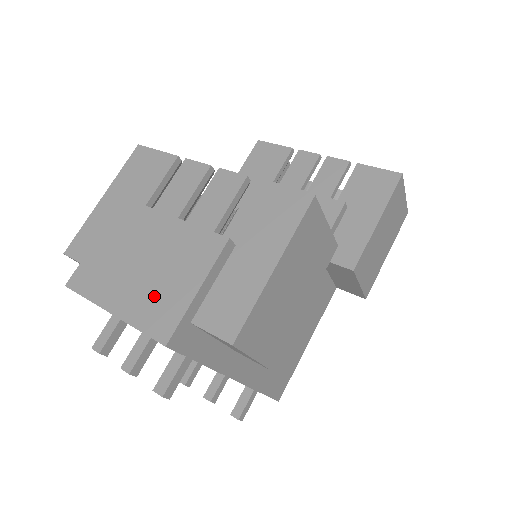
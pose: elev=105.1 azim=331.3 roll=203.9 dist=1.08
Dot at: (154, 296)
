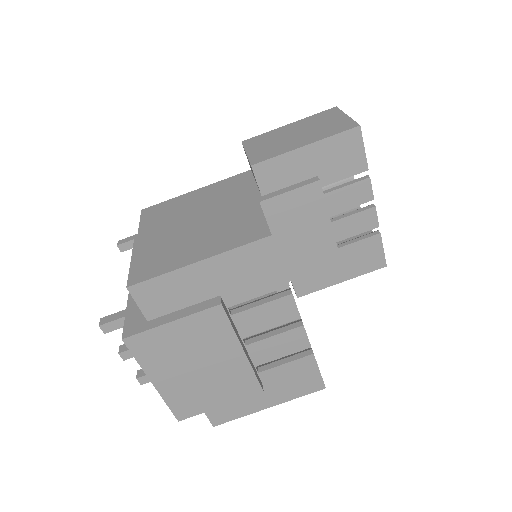
Dot at: (191, 393)
